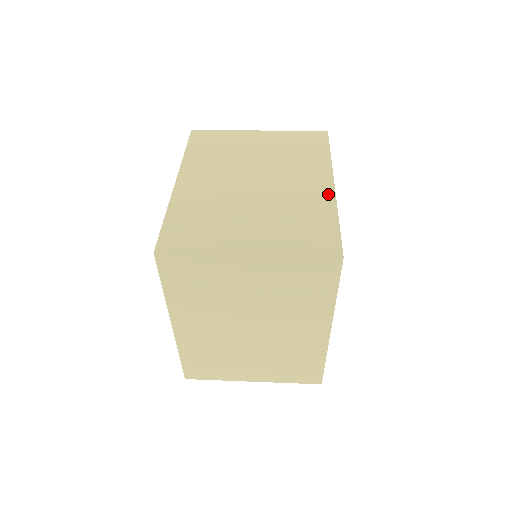
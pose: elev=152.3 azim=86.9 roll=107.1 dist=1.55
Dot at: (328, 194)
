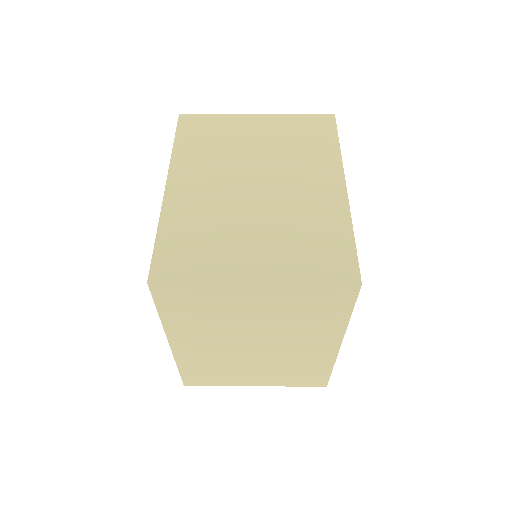
Dot at: (340, 200)
